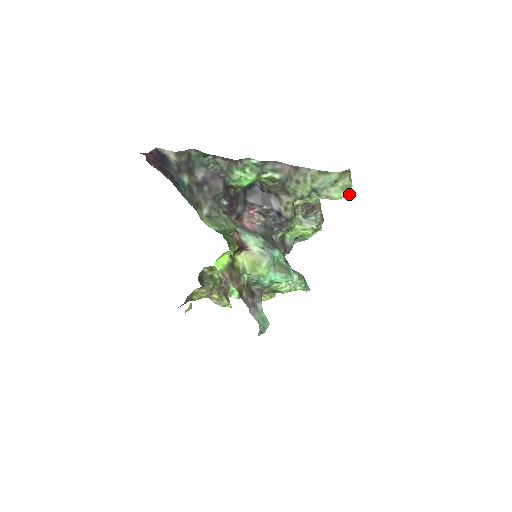
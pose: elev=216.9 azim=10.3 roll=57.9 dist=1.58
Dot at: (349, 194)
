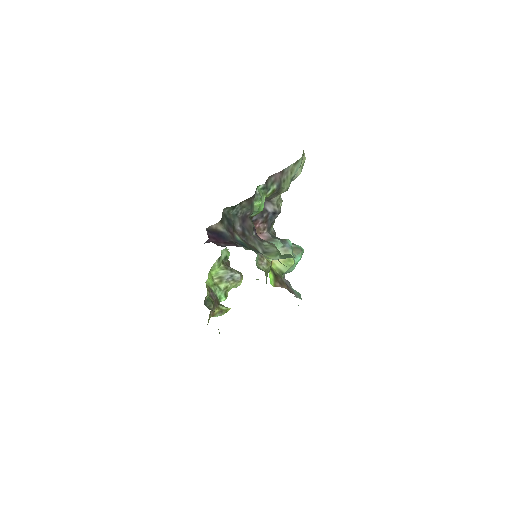
Dot at: occluded
